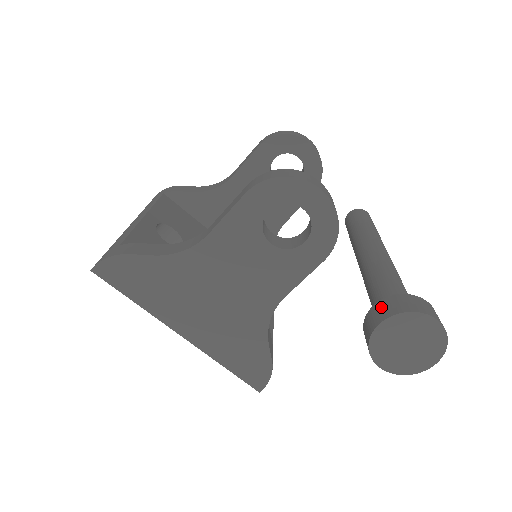
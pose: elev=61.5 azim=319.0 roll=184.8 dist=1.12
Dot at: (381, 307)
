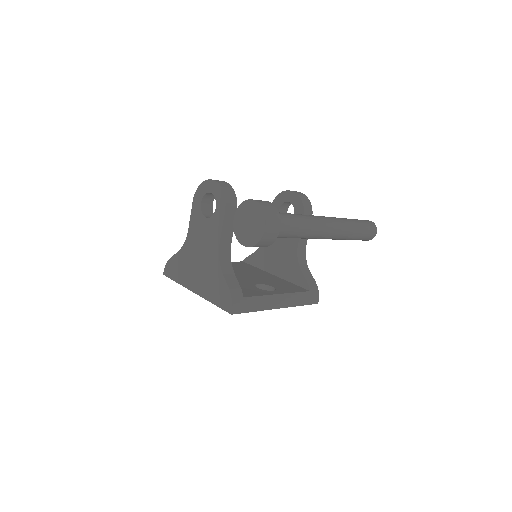
Dot at: occluded
